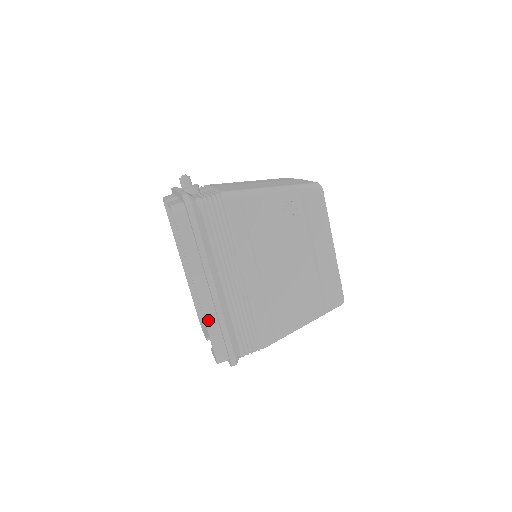
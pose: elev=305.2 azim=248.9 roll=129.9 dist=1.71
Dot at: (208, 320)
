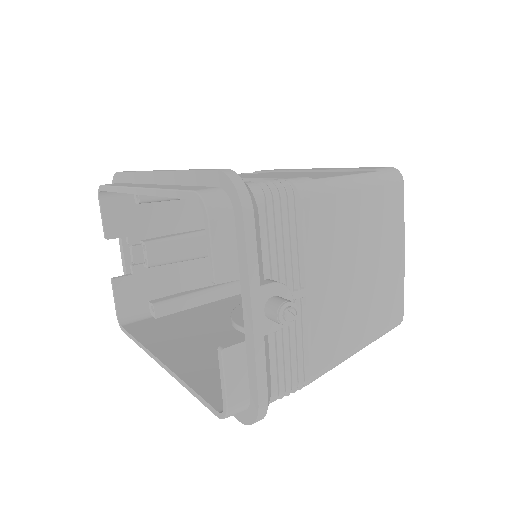
Dot at: occluded
